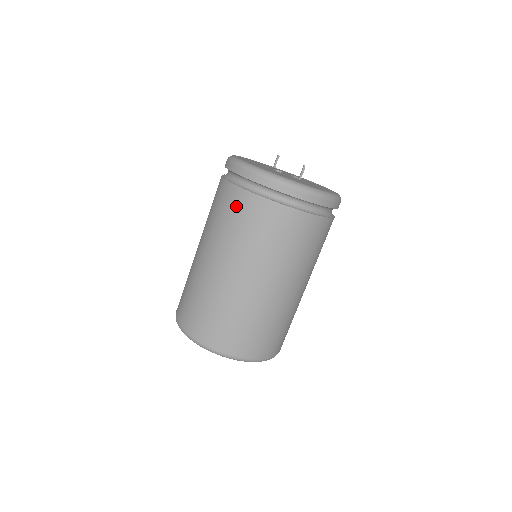
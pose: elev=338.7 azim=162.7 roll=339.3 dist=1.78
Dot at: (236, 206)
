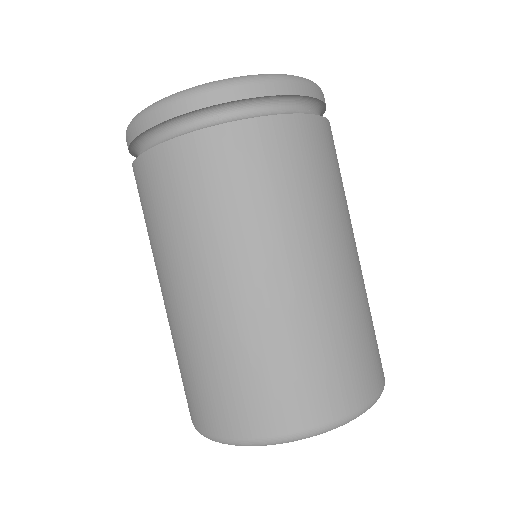
Dot at: (155, 183)
